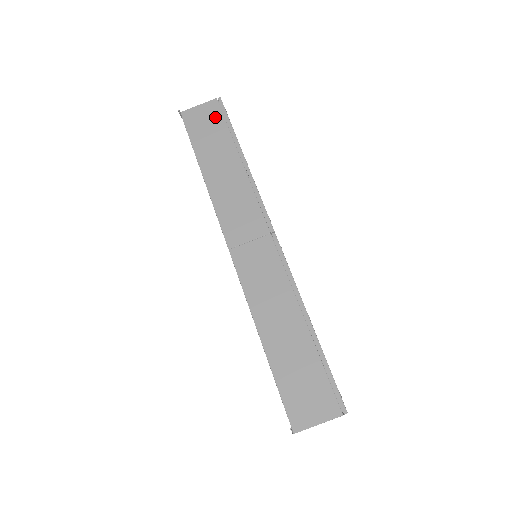
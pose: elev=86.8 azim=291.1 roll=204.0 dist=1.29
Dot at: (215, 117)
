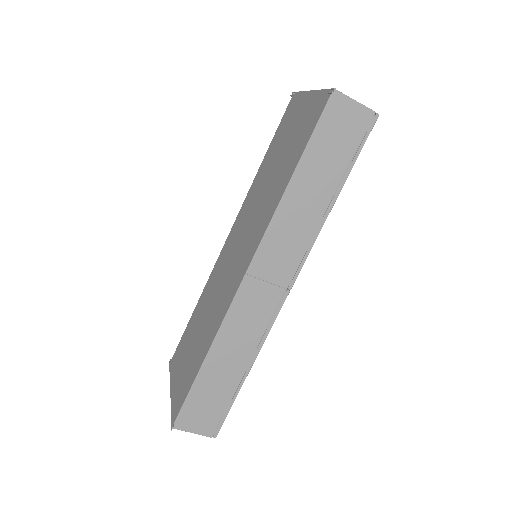
Dot at: (354, 133)
